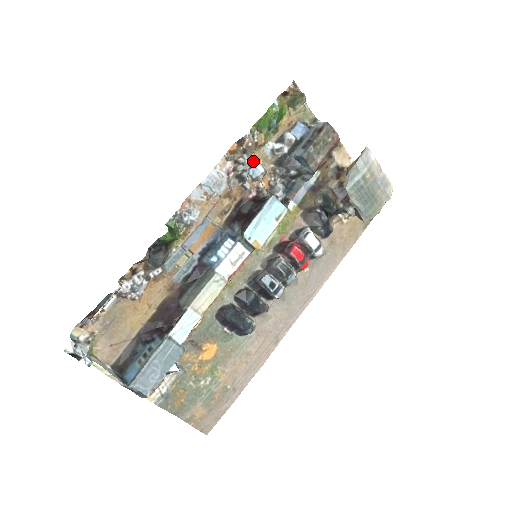
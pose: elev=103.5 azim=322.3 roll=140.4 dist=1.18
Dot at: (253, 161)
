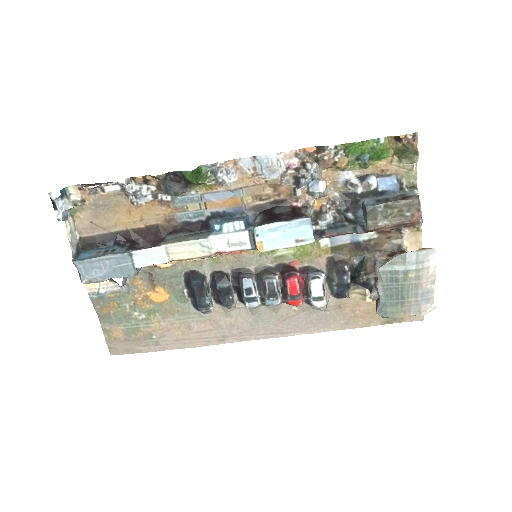
Dot at: (321, 176)
